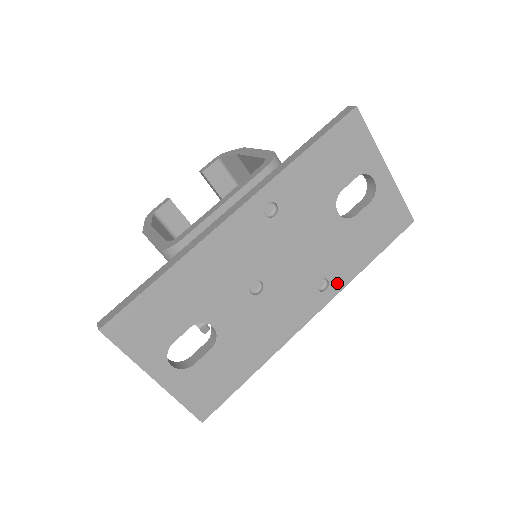
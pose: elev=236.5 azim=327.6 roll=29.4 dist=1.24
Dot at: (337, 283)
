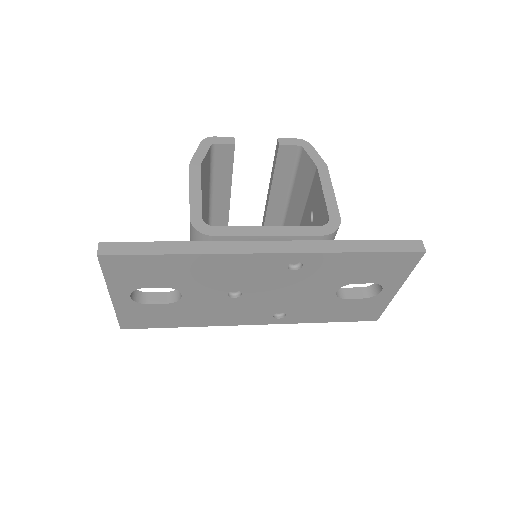
Dot at: (290, 319)
